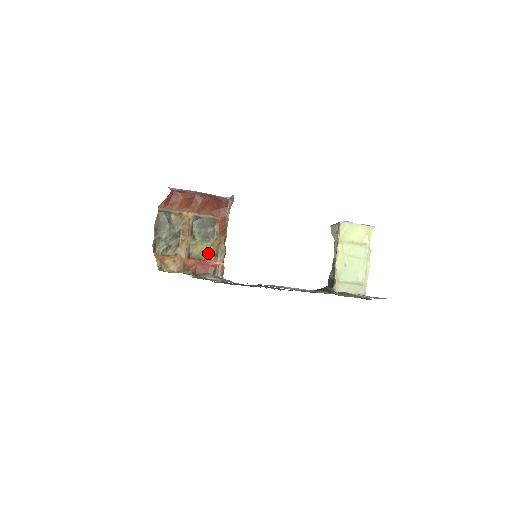
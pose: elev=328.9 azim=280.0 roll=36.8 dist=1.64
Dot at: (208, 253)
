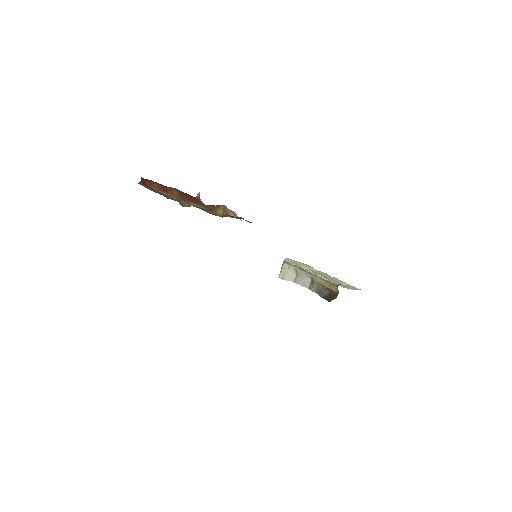
Dot at: (221, 216)
